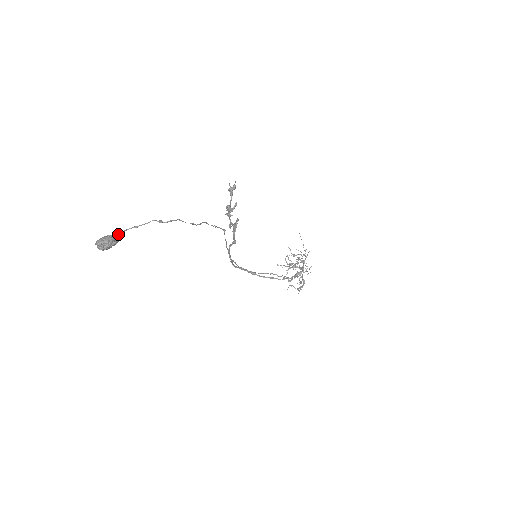
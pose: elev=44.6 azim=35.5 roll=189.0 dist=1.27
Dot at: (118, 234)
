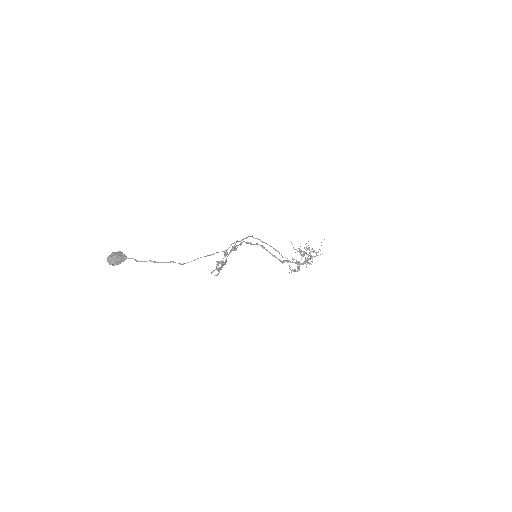
Dot at: (123, 260)
